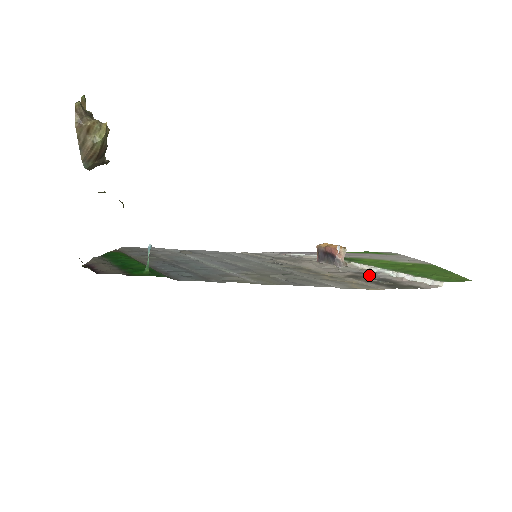
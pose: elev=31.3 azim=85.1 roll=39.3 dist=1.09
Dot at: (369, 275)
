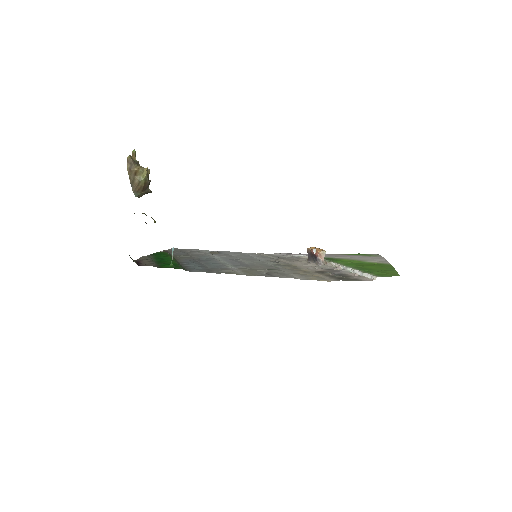
Dot at: (334, 271)
